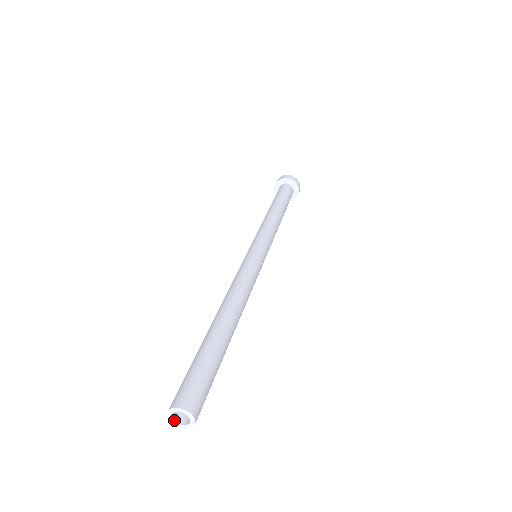
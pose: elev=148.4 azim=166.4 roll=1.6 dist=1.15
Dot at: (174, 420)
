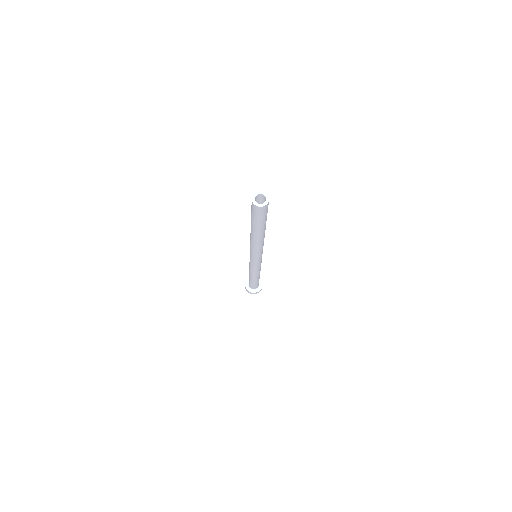
Dot at: (255, 201)
